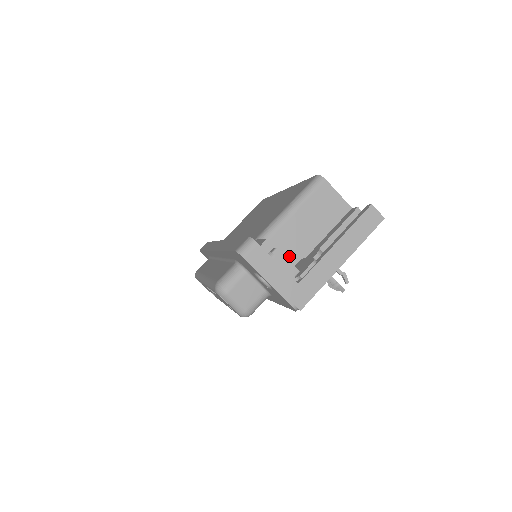
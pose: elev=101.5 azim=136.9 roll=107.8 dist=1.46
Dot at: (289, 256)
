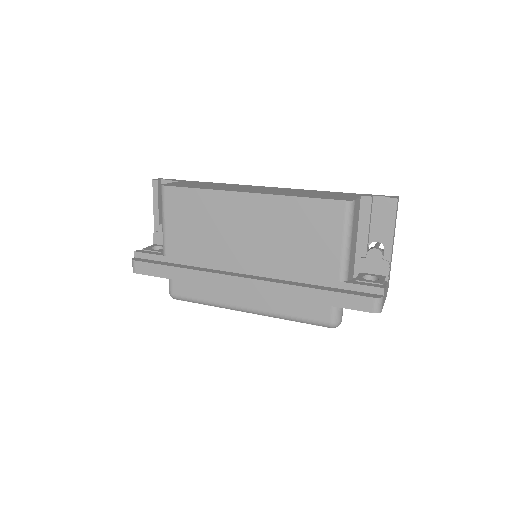
Dot at: (353, 265)
